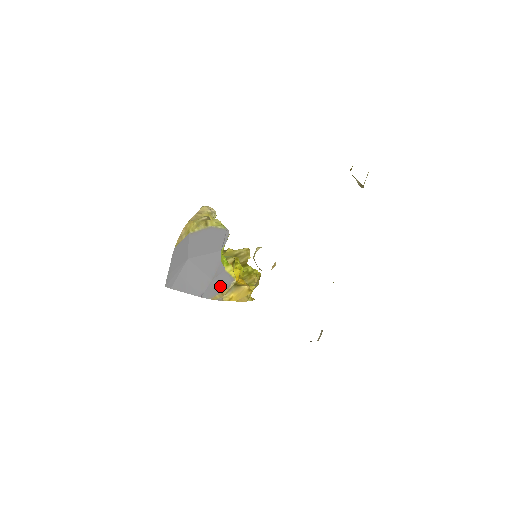
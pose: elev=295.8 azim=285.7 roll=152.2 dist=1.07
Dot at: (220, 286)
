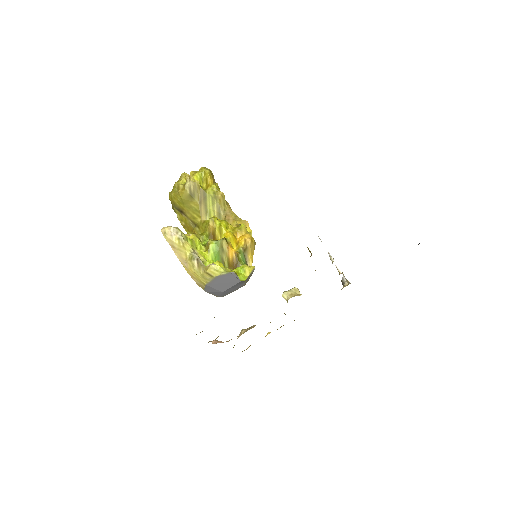
Dot at: (250, 276)
